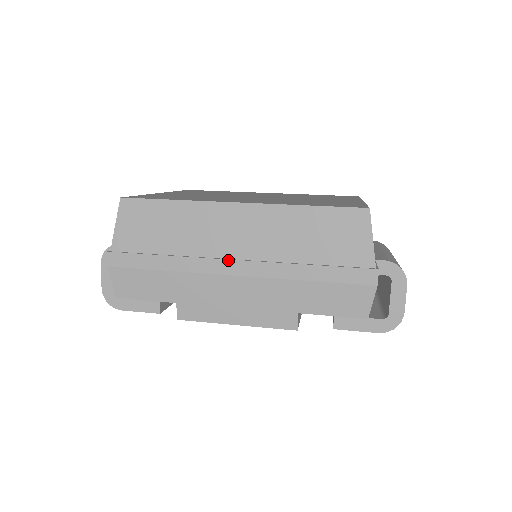
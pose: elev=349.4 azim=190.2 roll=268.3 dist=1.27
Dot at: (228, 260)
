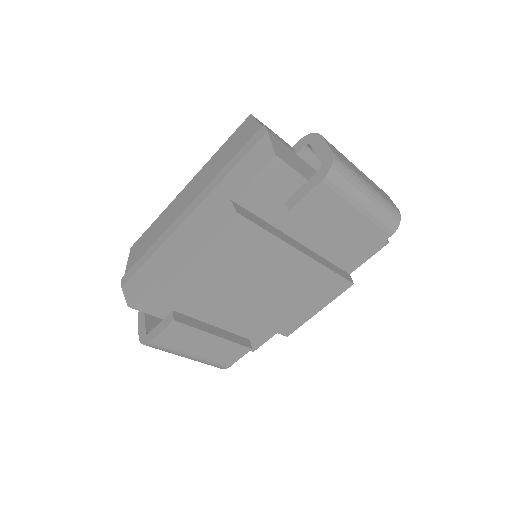
Dot at: (181, 214)
